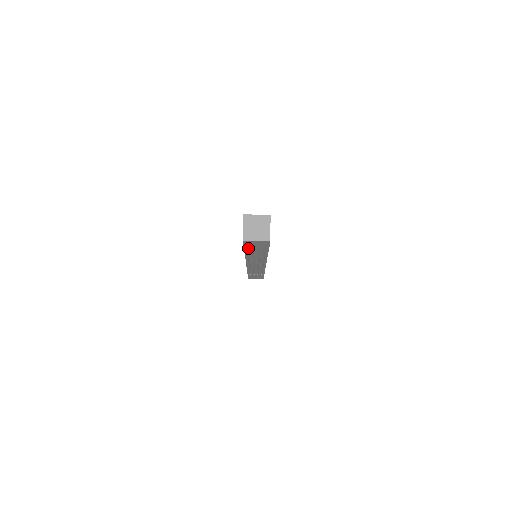
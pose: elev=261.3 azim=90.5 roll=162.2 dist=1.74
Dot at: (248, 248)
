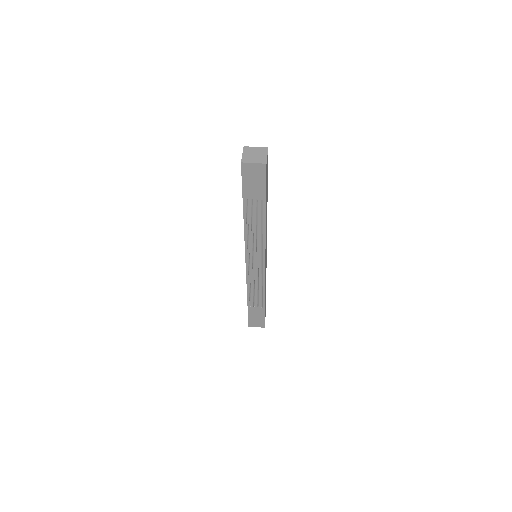
Dot at: (246, 191)
